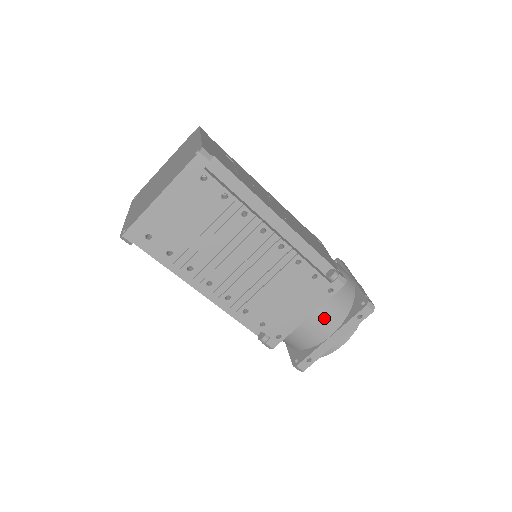
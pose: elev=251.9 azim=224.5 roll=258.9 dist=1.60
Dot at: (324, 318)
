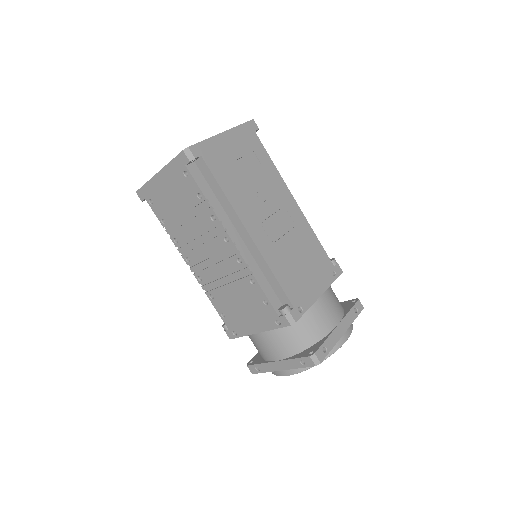
Dot at: (272, 342)
